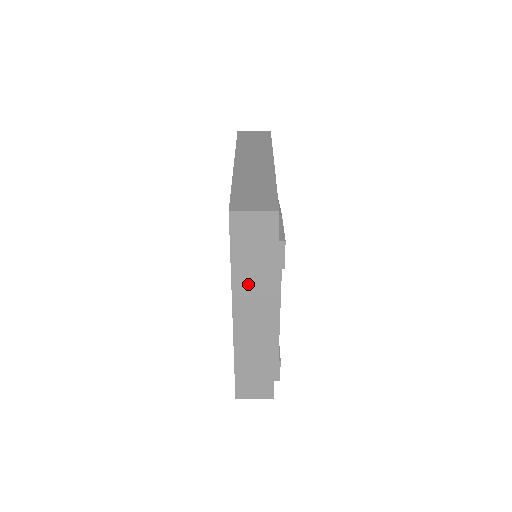
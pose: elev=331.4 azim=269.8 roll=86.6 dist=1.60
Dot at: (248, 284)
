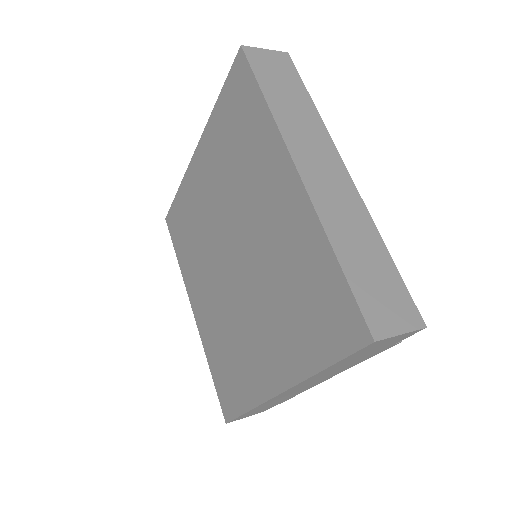
Dot at: (325, 374)
